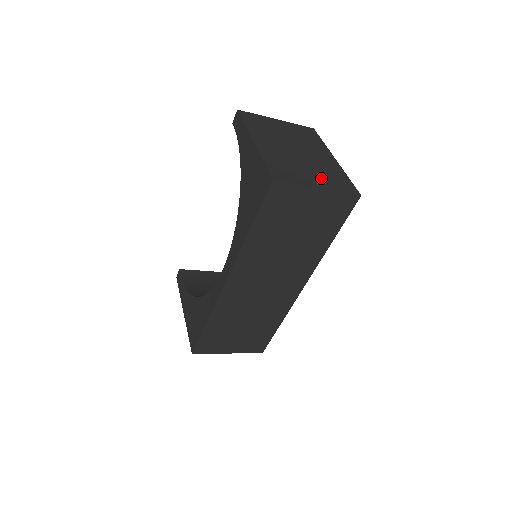
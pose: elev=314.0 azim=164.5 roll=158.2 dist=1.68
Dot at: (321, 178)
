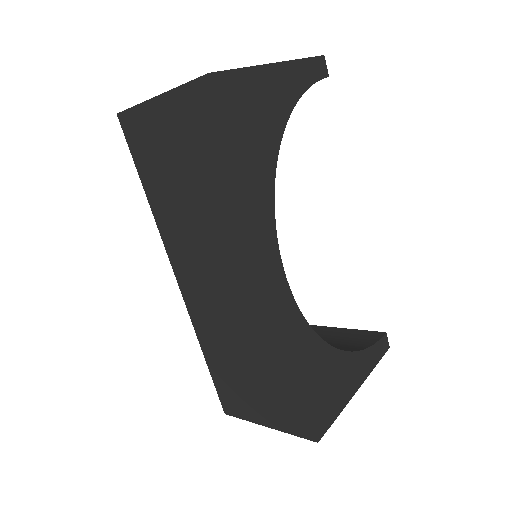
Dot at: occluded
